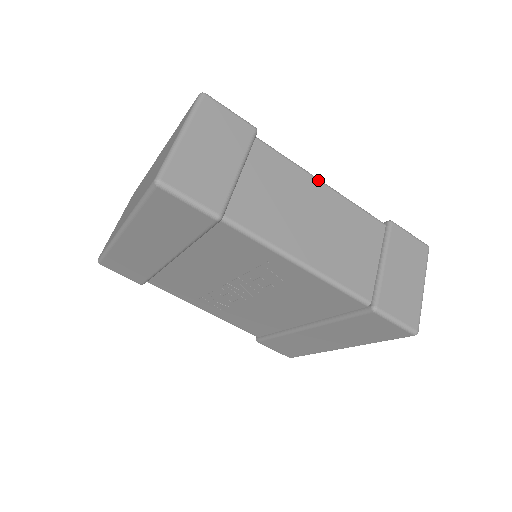
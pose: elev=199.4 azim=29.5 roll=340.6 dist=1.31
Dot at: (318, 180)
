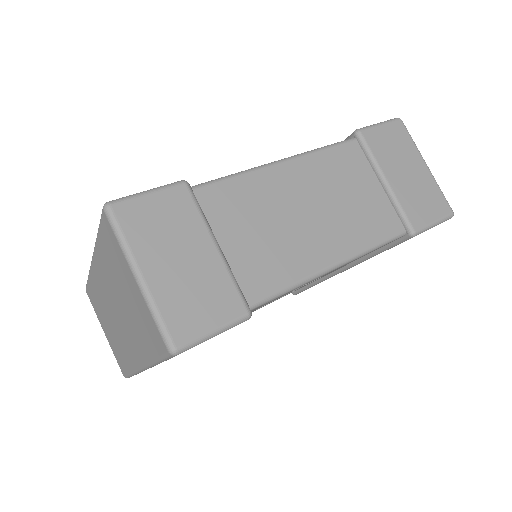
Dot at: (275, 165)
